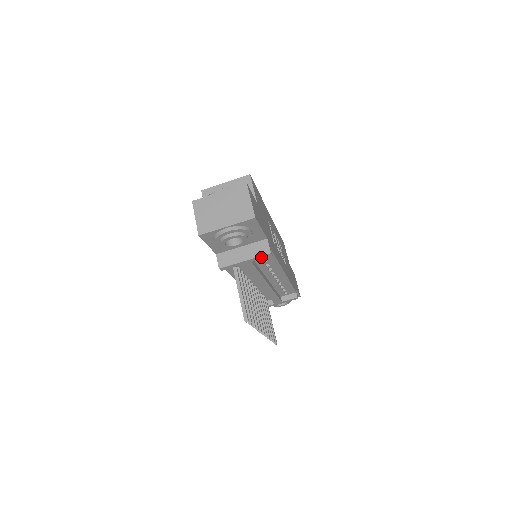
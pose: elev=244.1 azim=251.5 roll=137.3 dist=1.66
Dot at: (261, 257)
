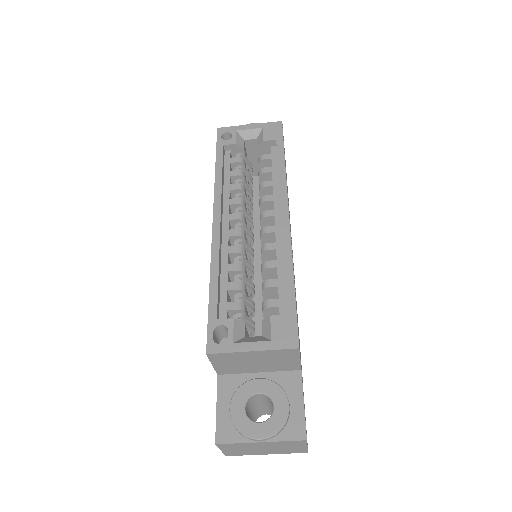
Dot at: occluded
